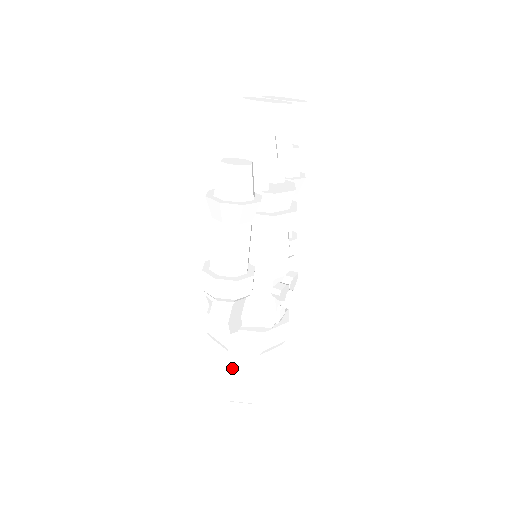
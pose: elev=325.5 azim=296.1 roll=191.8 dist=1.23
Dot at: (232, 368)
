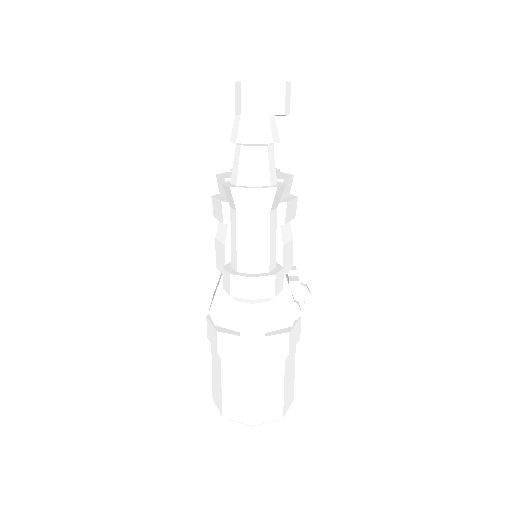
Dot at: (258, 385)
